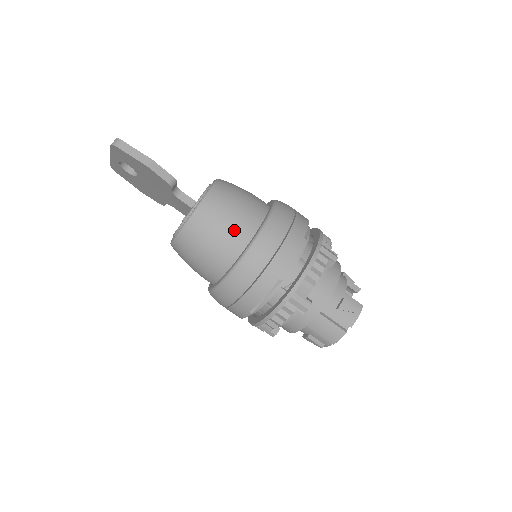
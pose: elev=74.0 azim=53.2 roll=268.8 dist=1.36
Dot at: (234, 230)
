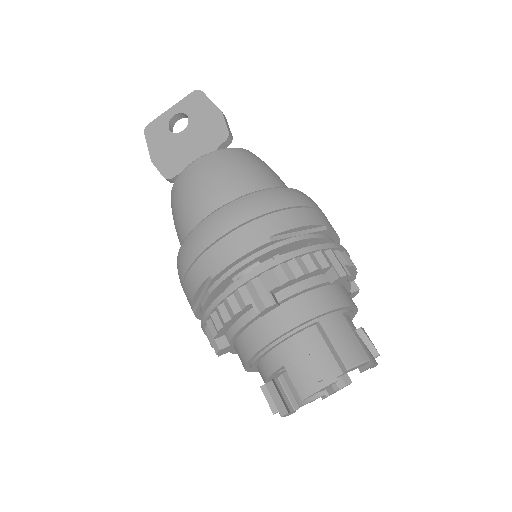
Dot at: (282, 181)
